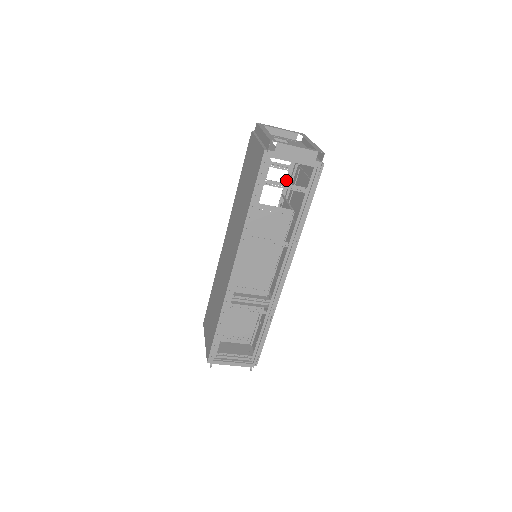
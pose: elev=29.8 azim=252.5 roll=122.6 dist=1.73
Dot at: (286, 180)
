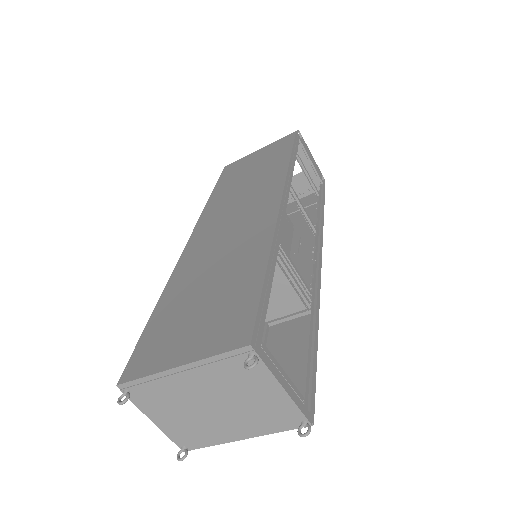
Dot at: occluded
